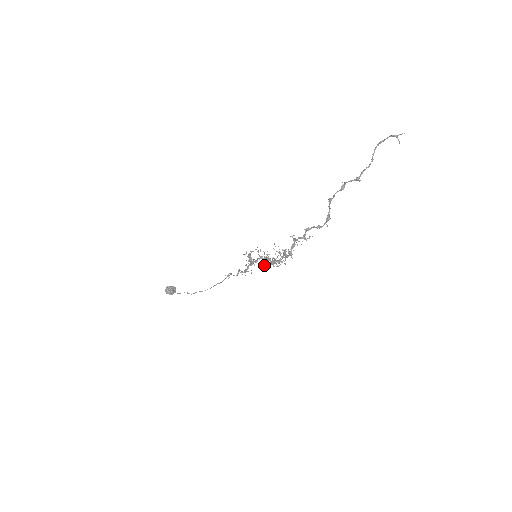
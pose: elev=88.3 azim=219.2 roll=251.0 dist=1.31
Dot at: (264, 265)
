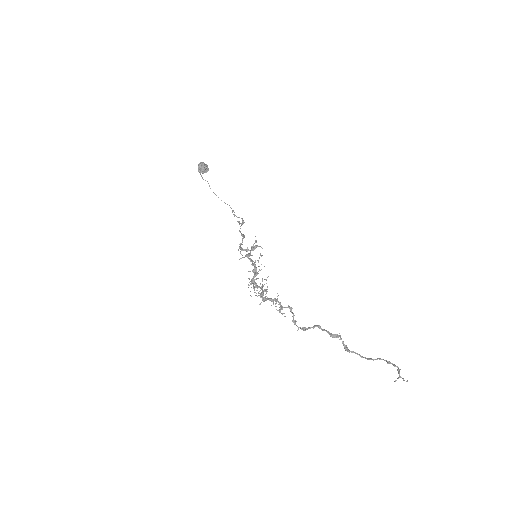
Dot at: (250, 271)
